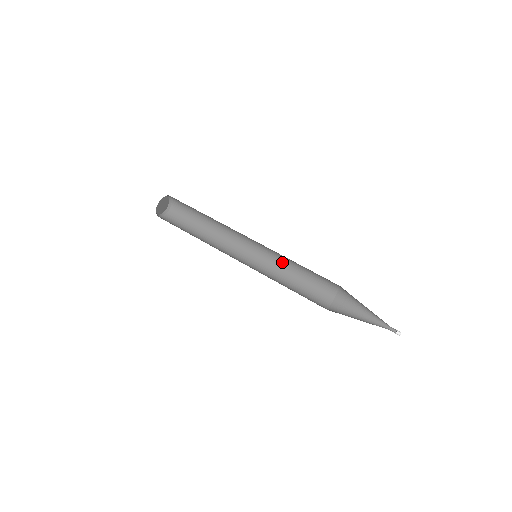
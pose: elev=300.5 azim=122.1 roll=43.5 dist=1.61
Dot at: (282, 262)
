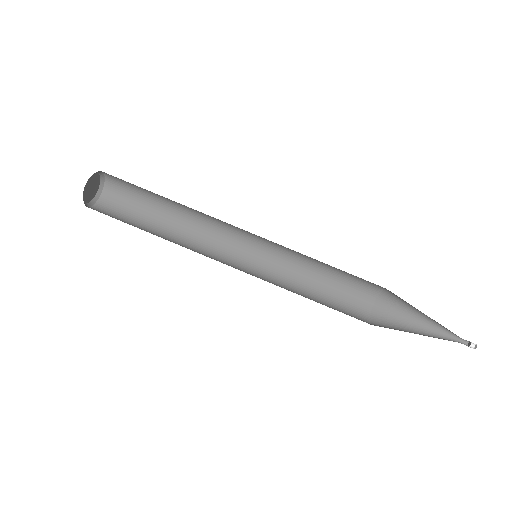
Dot at: (294, 258)
